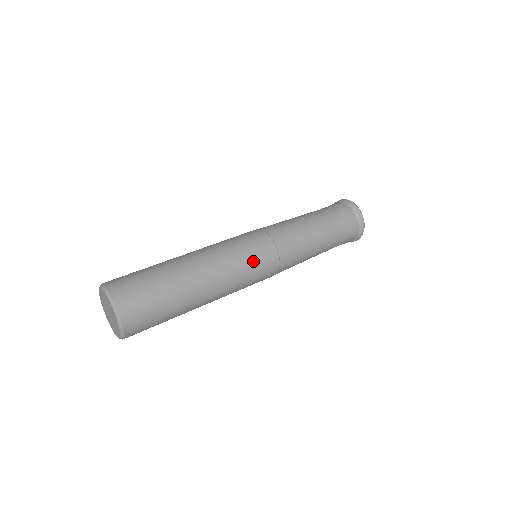
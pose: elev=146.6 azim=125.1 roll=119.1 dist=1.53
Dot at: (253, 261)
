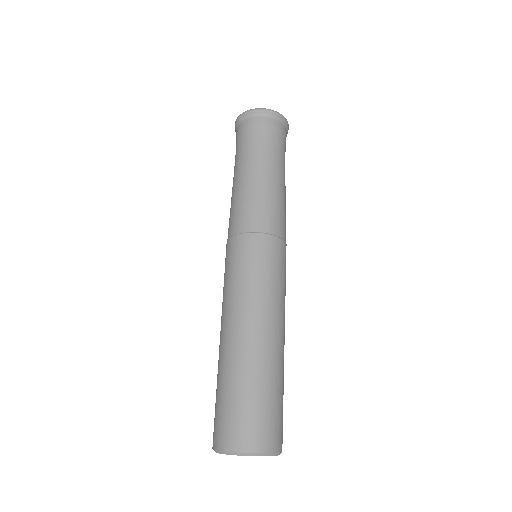
Dot at: occluded
